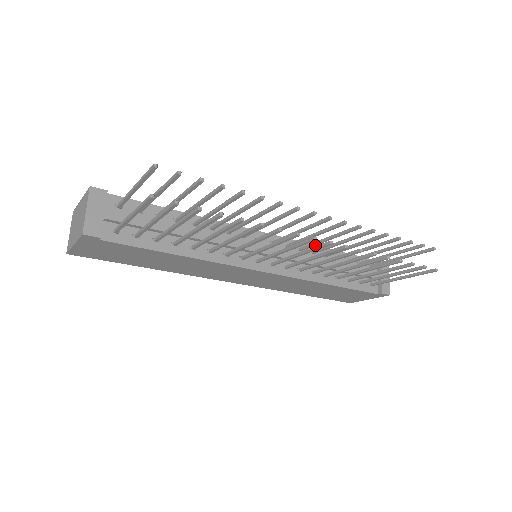
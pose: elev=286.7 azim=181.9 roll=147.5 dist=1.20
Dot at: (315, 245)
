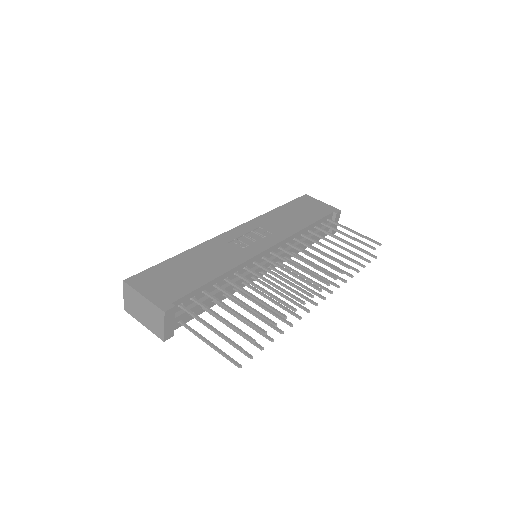
Dot at: (302, 252)
